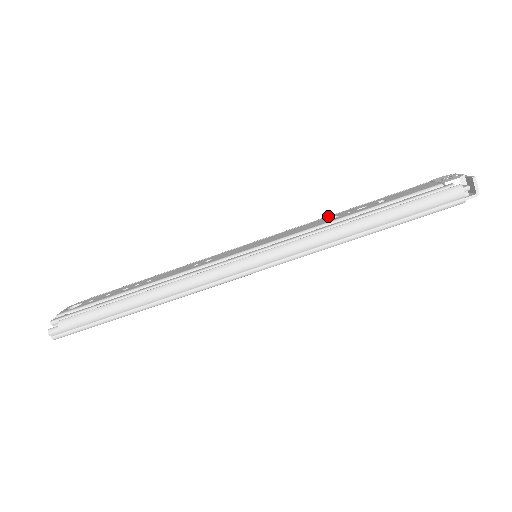
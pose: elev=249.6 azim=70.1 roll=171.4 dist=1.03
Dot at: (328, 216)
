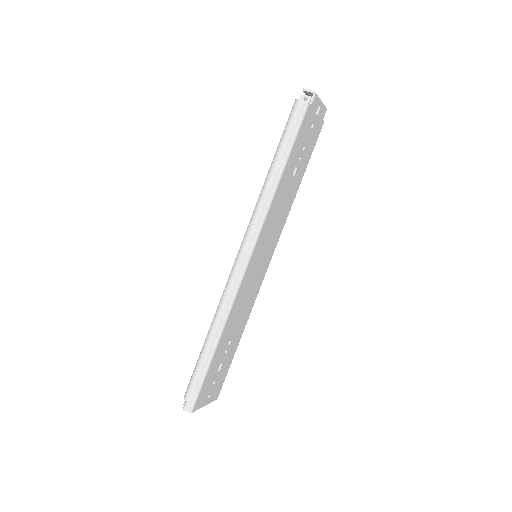
Dot at: occluded
